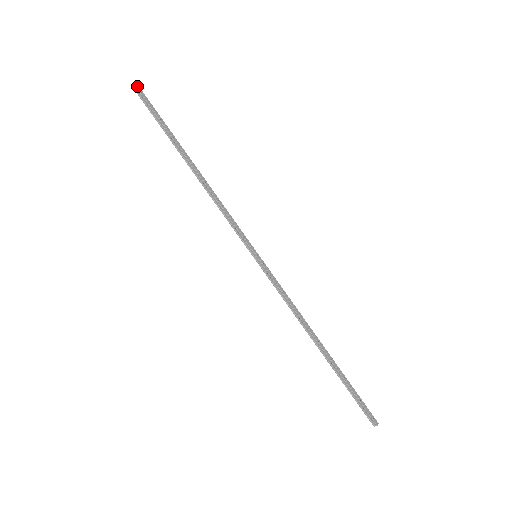
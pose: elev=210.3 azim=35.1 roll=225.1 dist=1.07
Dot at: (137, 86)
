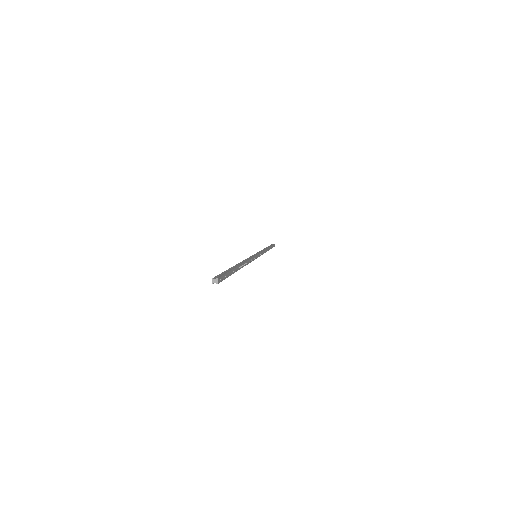
Dot at: (218, 281)
